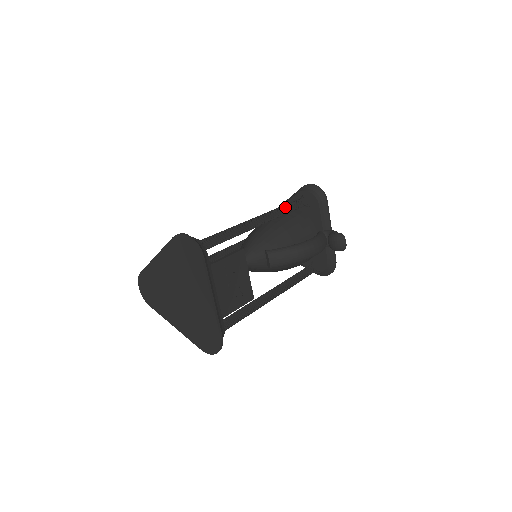
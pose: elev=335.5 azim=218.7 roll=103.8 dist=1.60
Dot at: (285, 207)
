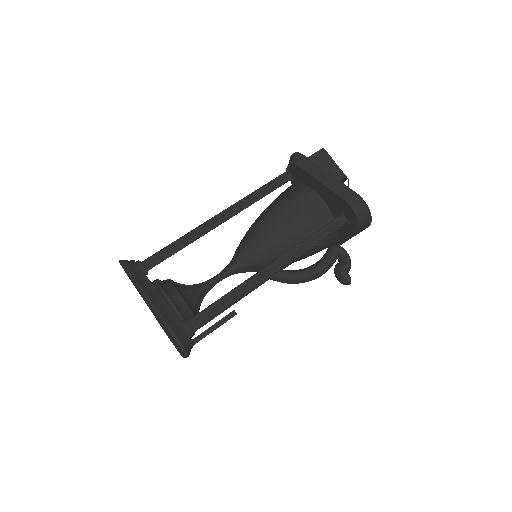
Dot at: (315, 232)
